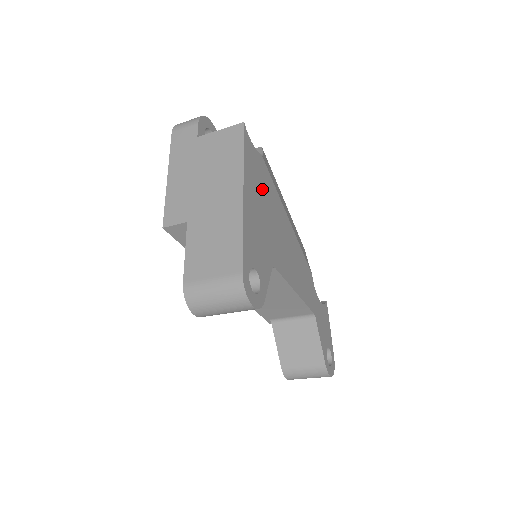
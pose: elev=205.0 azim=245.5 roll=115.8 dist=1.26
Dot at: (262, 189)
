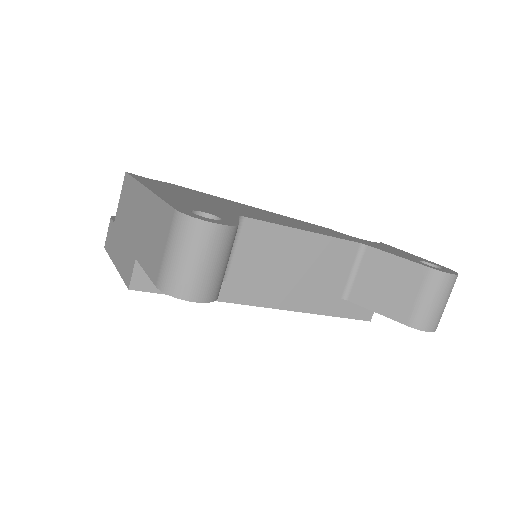
Dot at: (183, 192)
